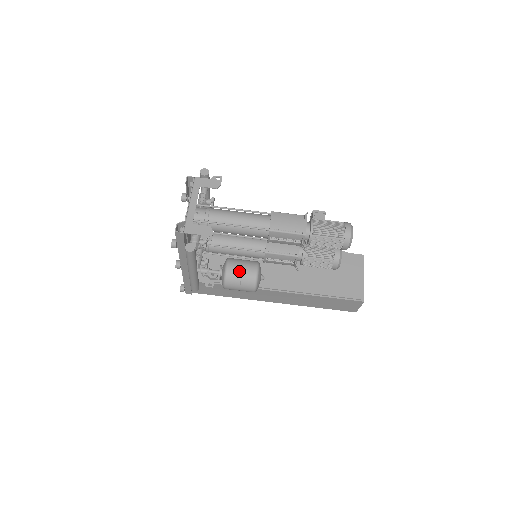
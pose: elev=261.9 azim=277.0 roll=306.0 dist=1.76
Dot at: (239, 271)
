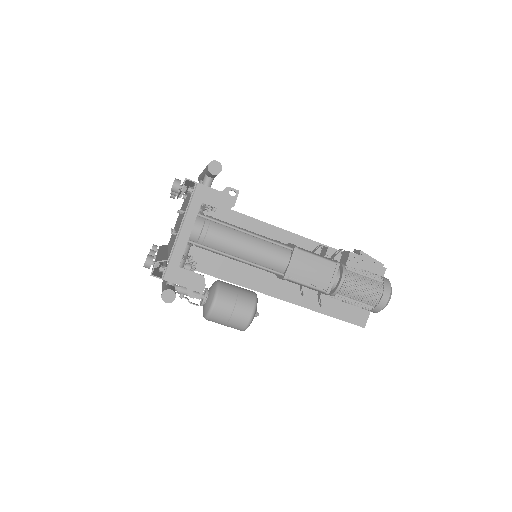
Dot at: (228, 313)
